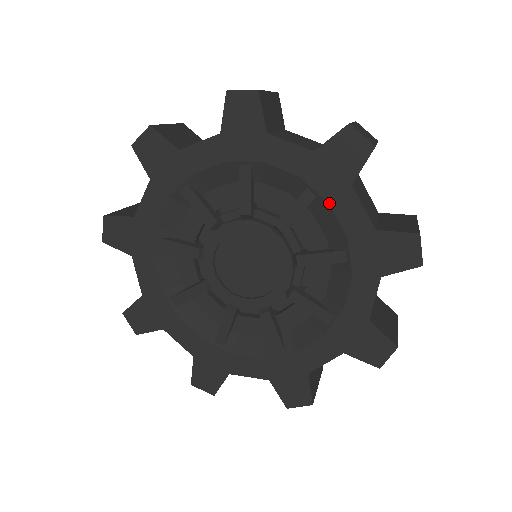
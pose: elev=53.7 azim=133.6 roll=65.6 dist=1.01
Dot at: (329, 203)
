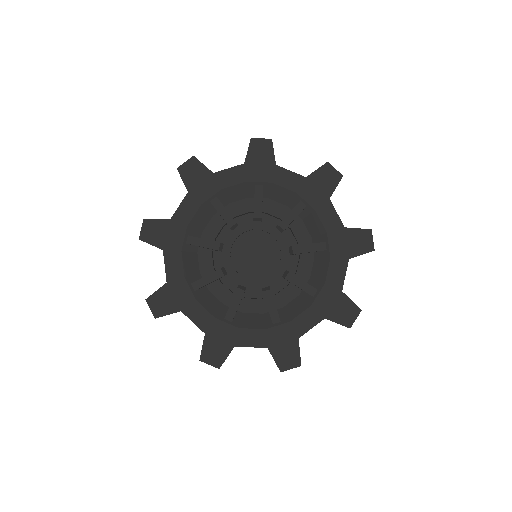
Dot at: (315, 210)
